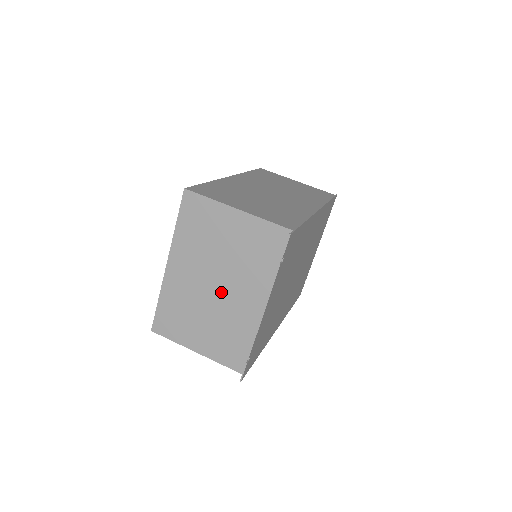
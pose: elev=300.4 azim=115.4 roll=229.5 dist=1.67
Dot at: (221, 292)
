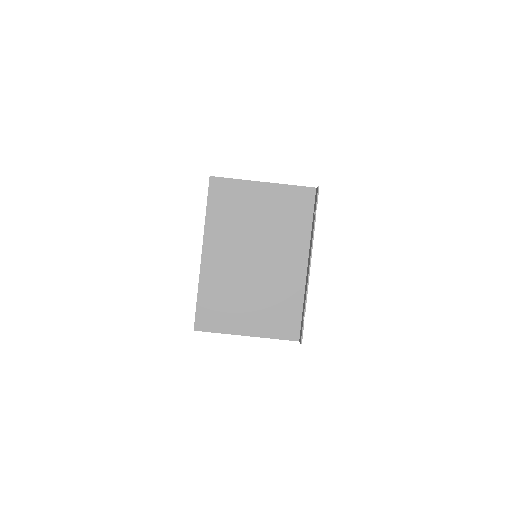
Dot at: (262, 264)
